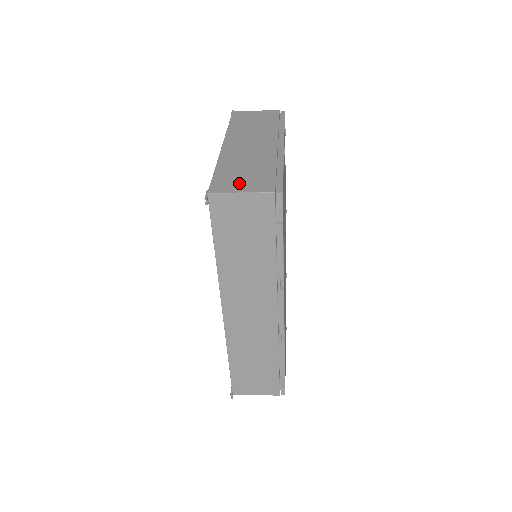
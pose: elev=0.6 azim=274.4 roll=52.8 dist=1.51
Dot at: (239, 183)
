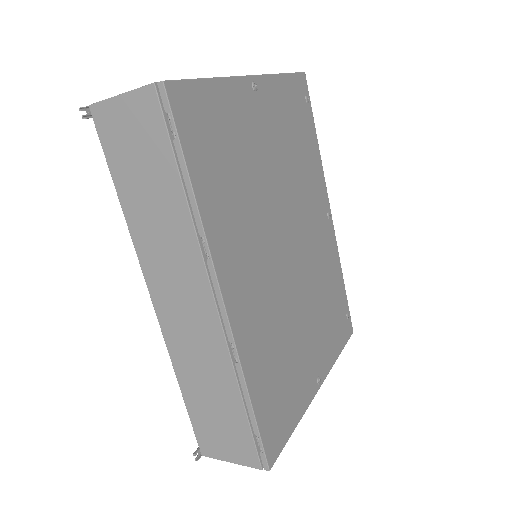
Dot at: occluded
